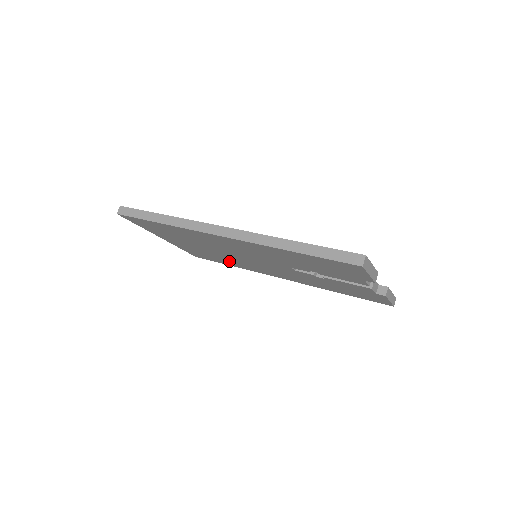
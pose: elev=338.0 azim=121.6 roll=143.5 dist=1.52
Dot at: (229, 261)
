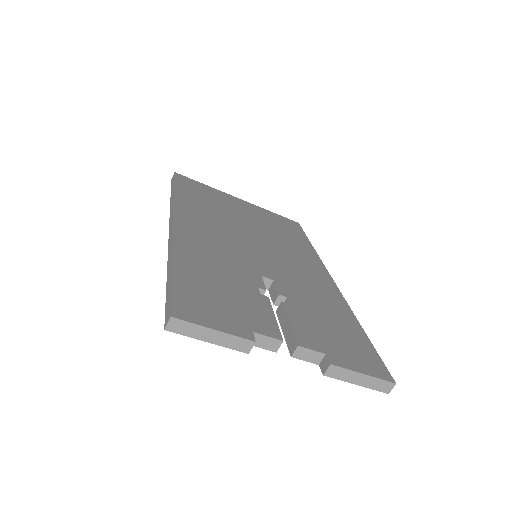
Dot at: occluded
